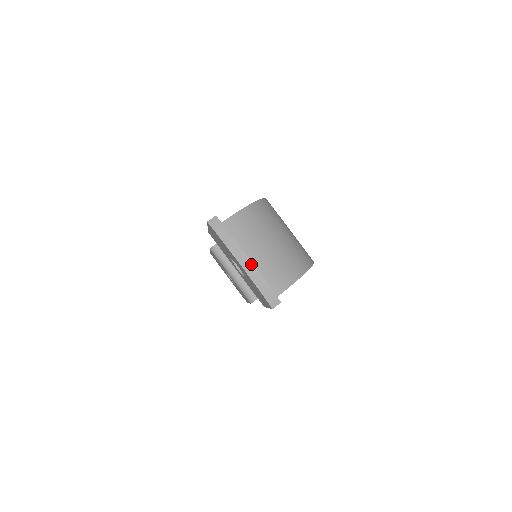
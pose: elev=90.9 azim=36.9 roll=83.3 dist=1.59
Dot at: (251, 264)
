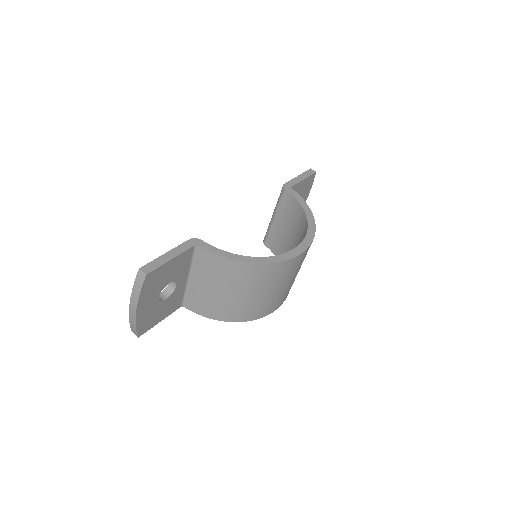
Dot at: (135, 315)
